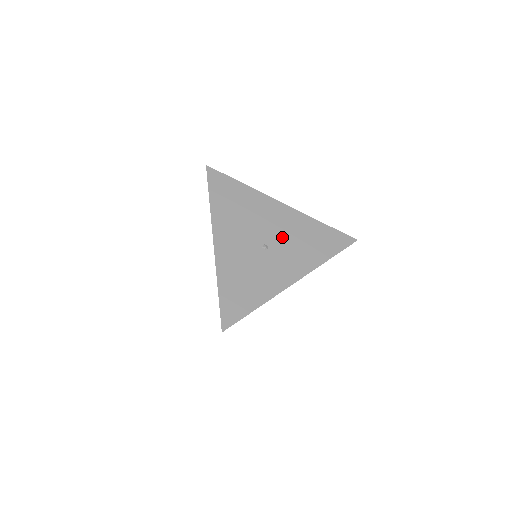
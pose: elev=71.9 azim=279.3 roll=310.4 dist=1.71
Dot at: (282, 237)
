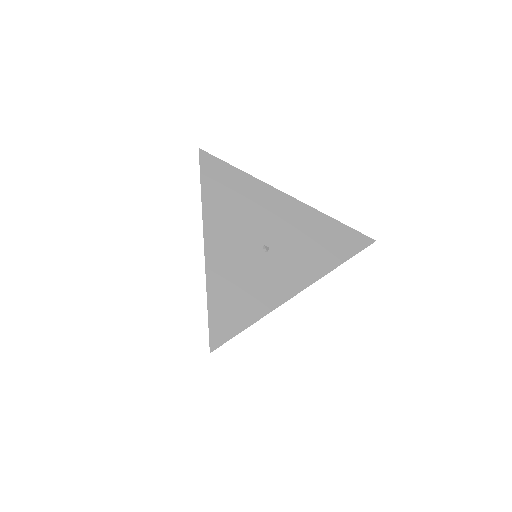
Dot at: (286, 237)
